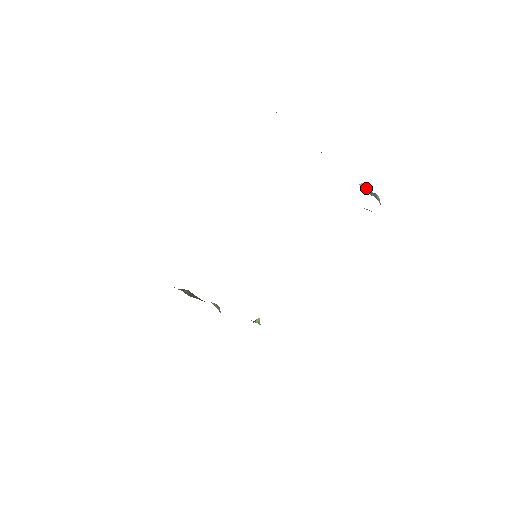
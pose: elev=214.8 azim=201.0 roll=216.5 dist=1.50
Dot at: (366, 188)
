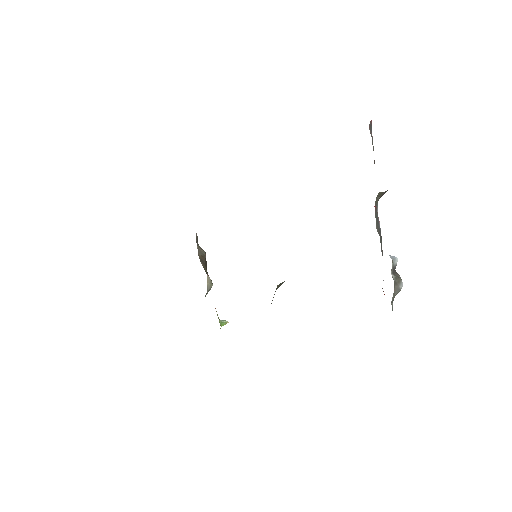
Dot at: (396, 265)
